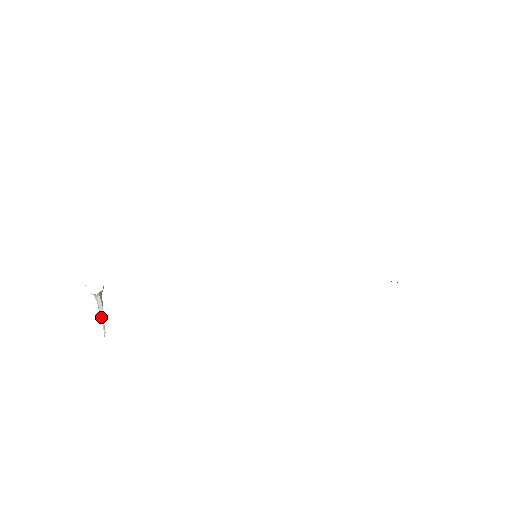
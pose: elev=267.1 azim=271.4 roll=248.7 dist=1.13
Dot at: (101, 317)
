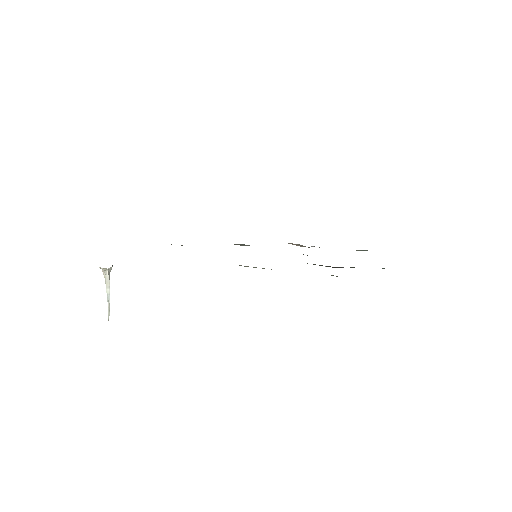
Dot at: (107, 296)
